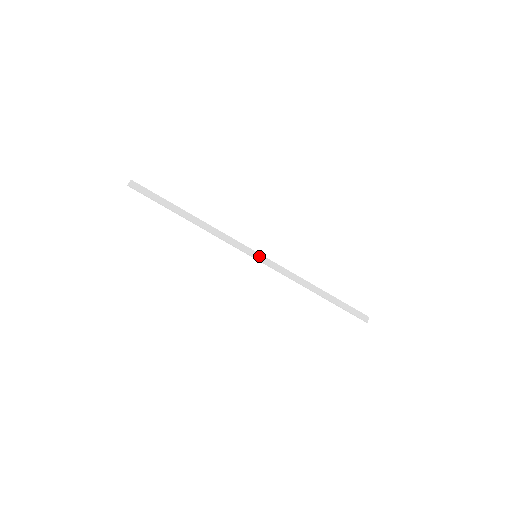
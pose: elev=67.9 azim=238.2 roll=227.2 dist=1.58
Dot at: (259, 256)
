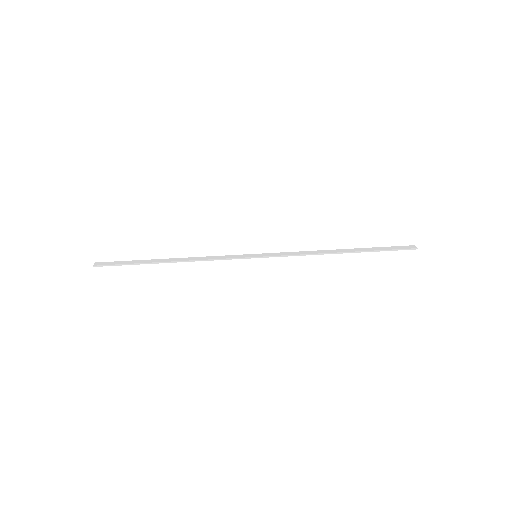
Dot at: (259, 255)
